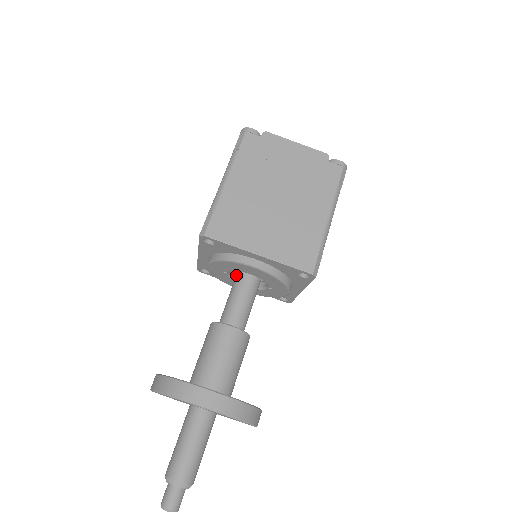
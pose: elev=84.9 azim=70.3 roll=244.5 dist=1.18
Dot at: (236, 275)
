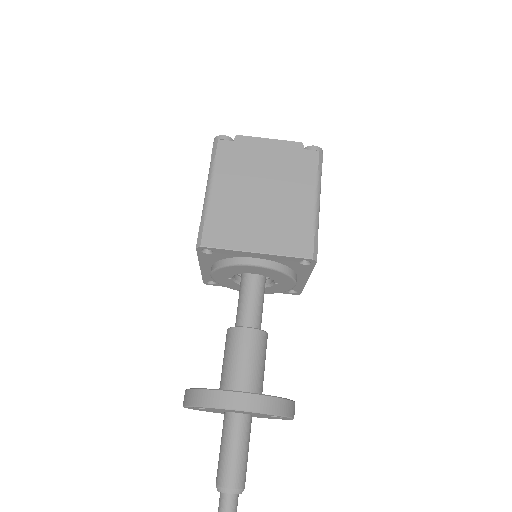
Dot at: (241, 278)
